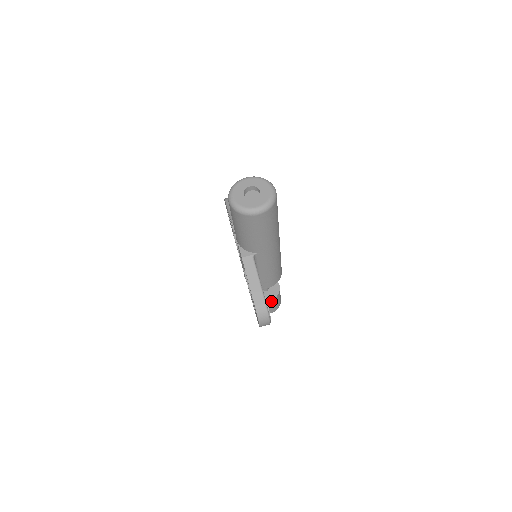
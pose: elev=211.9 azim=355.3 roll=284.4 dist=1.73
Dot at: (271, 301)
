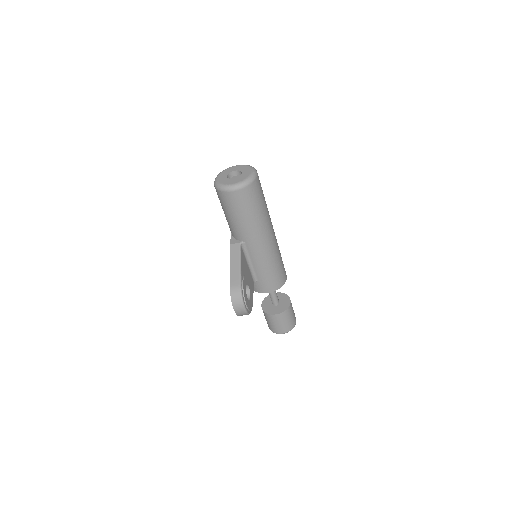
Dot at: (278, 315)
